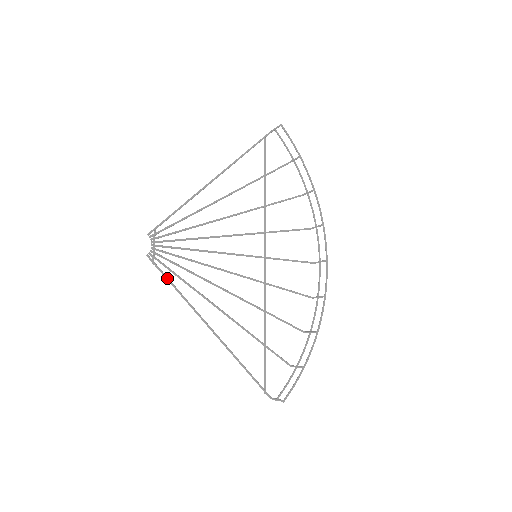
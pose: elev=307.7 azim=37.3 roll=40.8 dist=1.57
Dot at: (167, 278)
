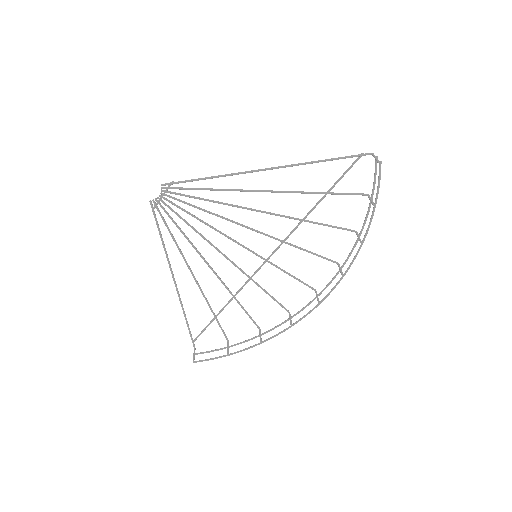
Dot at: (158, 227)
